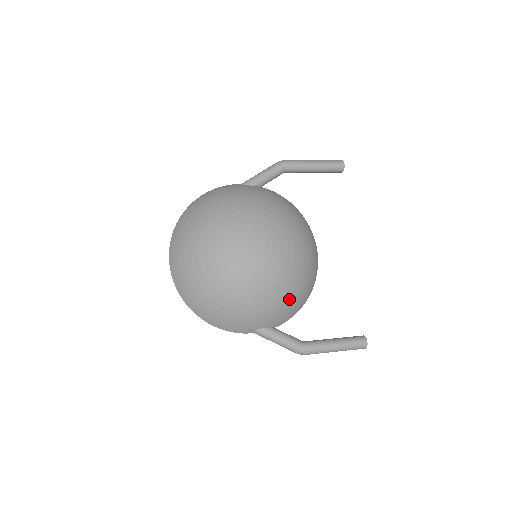
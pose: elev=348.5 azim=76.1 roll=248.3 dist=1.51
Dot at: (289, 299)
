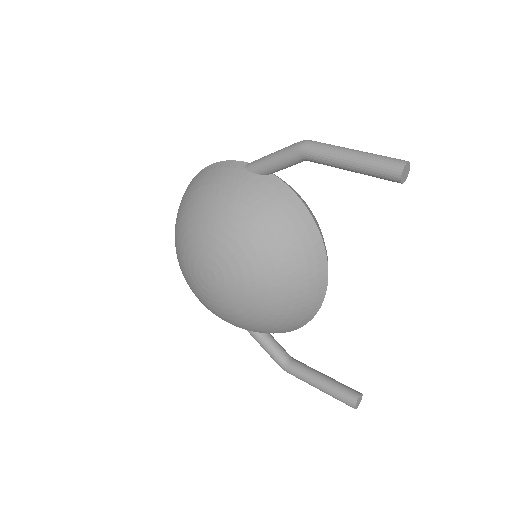
Dot at: (258, 328)
